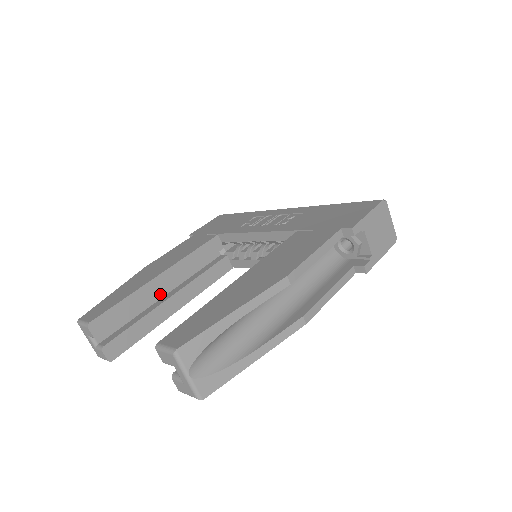
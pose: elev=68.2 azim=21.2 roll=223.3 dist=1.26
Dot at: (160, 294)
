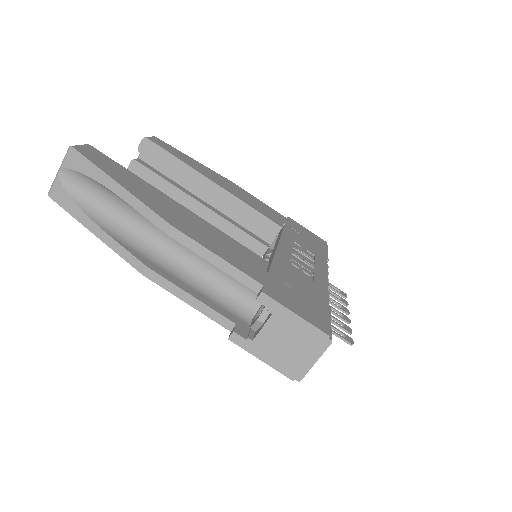
Dot at: (203, 196)
